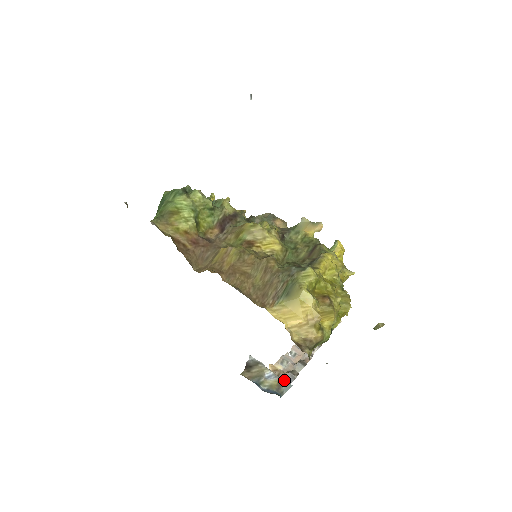
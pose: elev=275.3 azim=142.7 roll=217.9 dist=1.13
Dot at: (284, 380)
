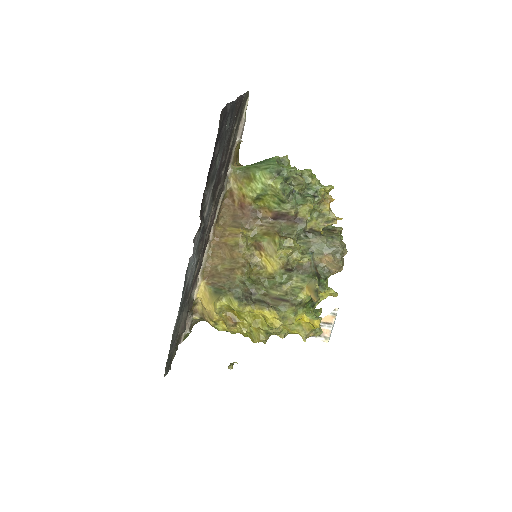
Dot at: occluded
